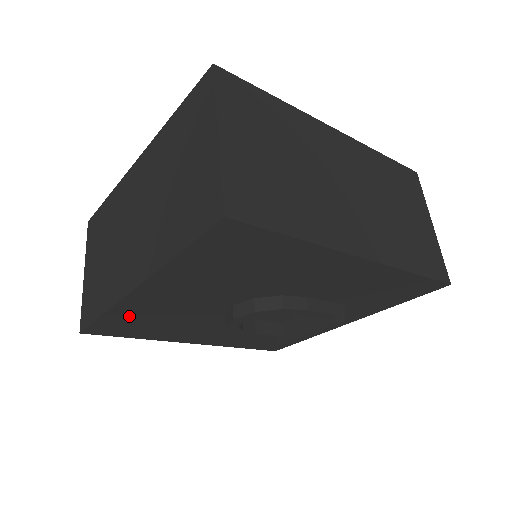
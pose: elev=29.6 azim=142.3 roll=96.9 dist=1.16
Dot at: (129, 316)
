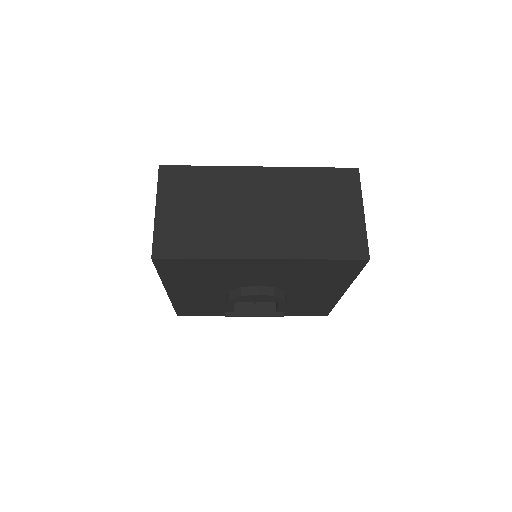
Dot at: (209, 266)
